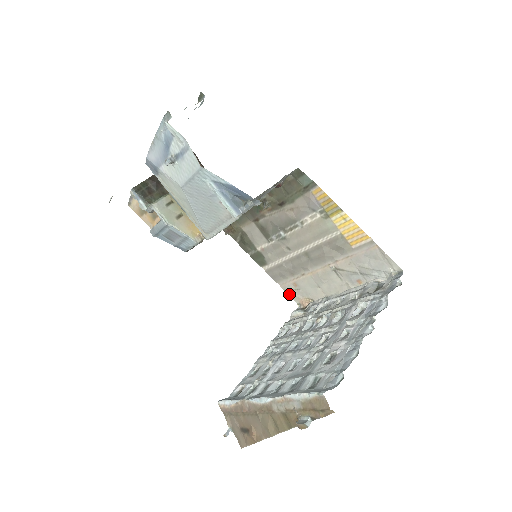
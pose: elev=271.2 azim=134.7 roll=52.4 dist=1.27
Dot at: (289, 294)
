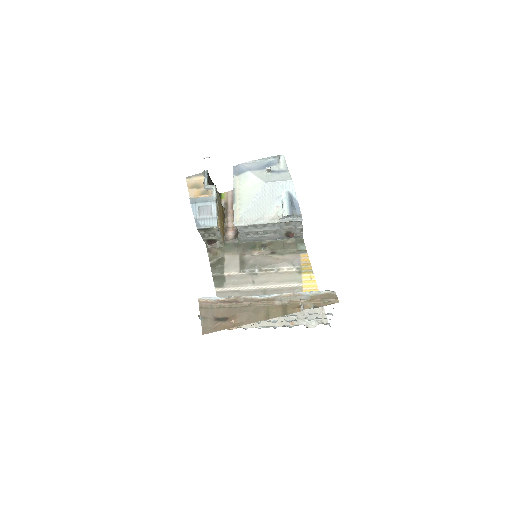
Dot at: occluded
